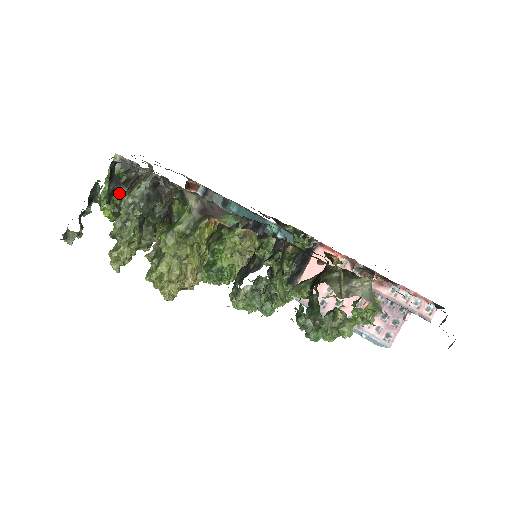
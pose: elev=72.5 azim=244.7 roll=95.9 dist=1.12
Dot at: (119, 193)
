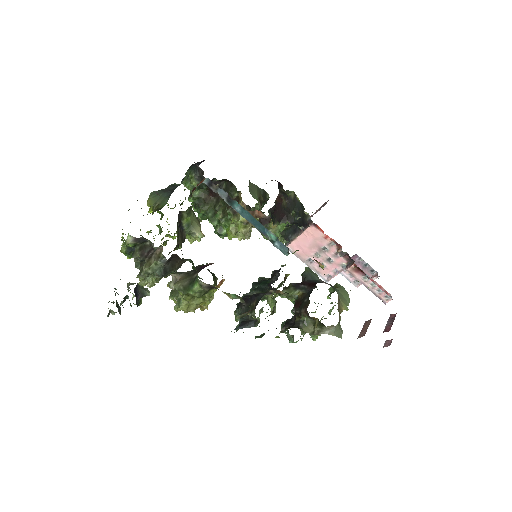
Dot at: occluded
